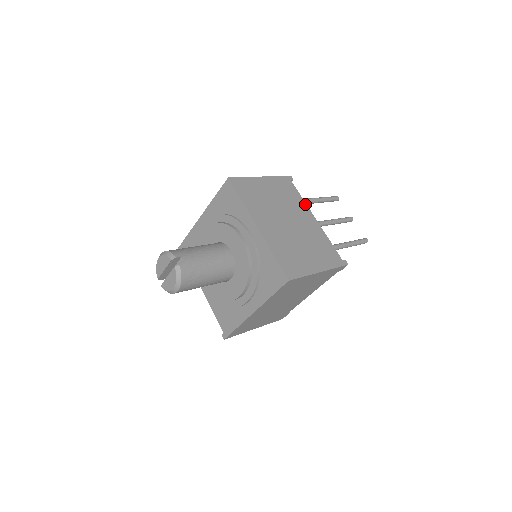
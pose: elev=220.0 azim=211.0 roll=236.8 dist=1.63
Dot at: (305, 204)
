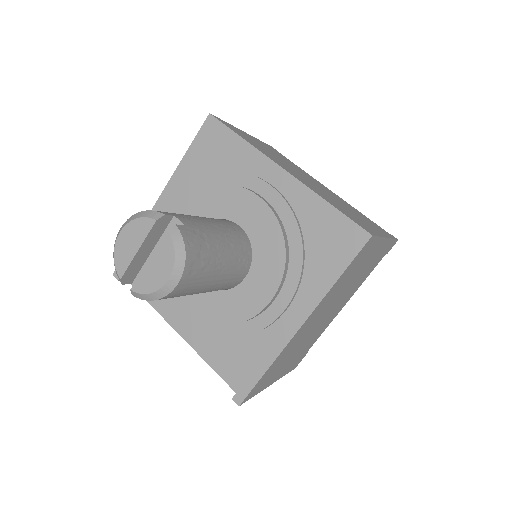
Dot at: (308, 174)
